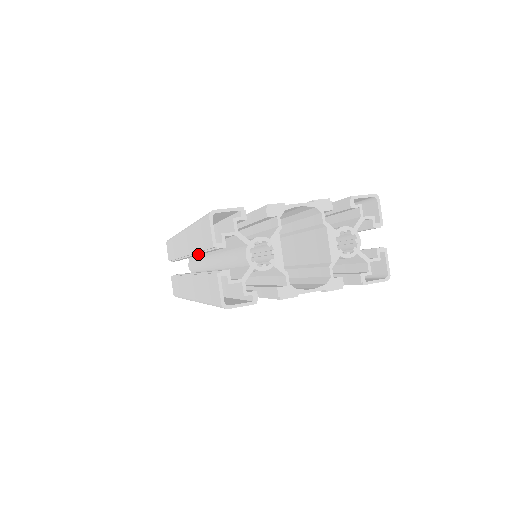
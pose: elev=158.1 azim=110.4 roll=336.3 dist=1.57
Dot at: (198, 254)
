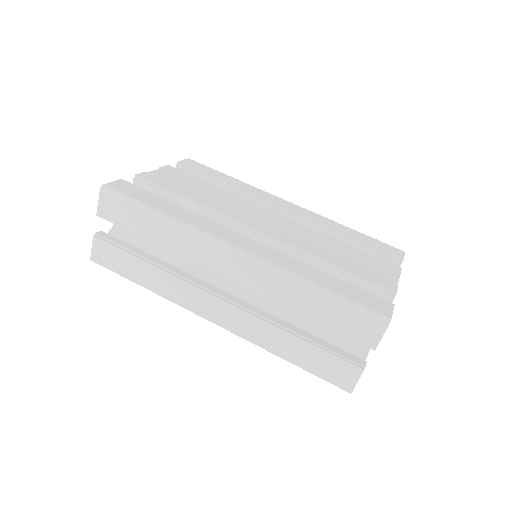
Dot at: (274, 300)
